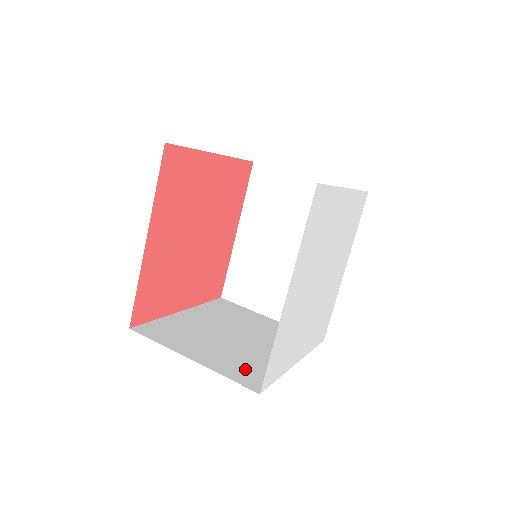
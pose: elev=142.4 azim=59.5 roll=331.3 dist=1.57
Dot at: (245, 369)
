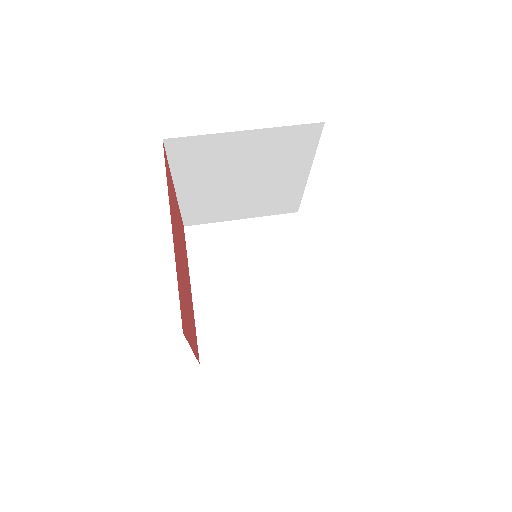
Dot at: (297, 325)
